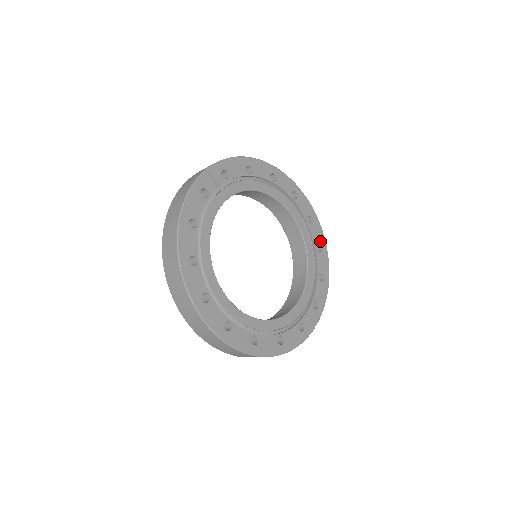
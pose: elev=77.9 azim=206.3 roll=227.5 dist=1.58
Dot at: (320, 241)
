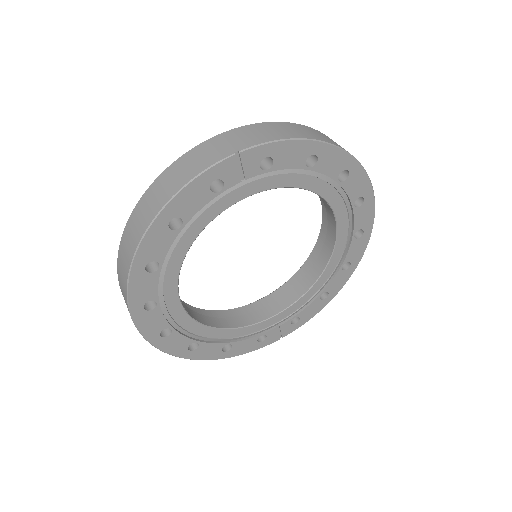
Dot at: (353, 259)
